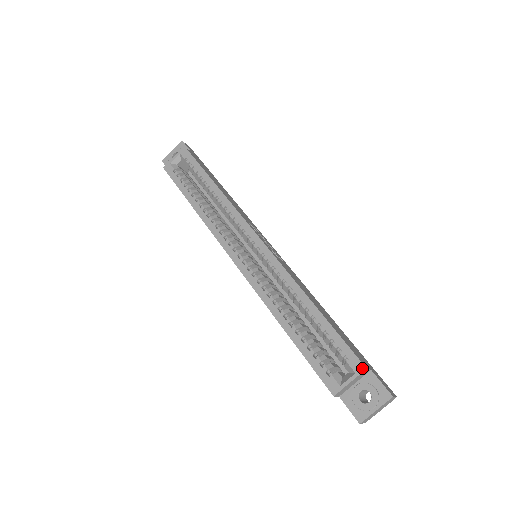
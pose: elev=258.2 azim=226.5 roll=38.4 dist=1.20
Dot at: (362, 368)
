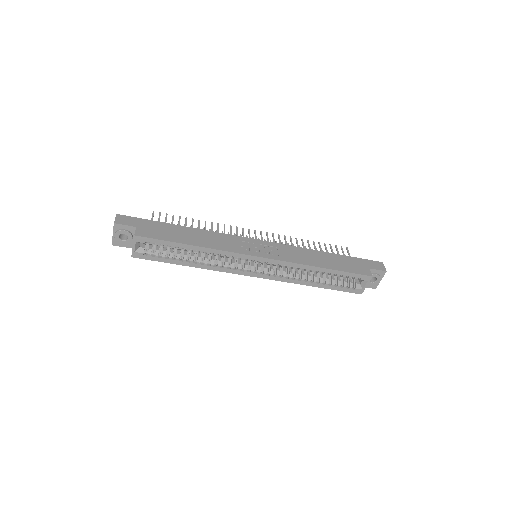
Dot at: (370, 278)
